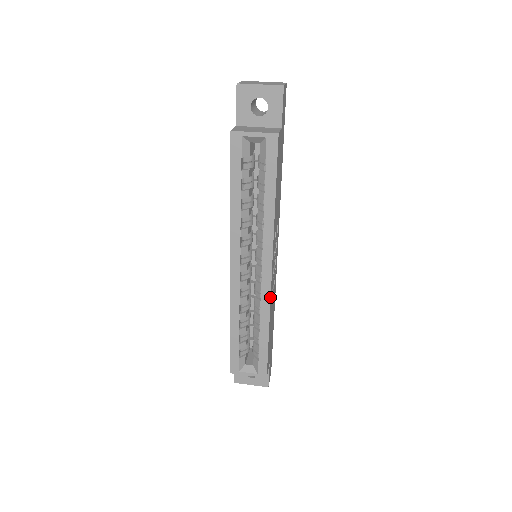
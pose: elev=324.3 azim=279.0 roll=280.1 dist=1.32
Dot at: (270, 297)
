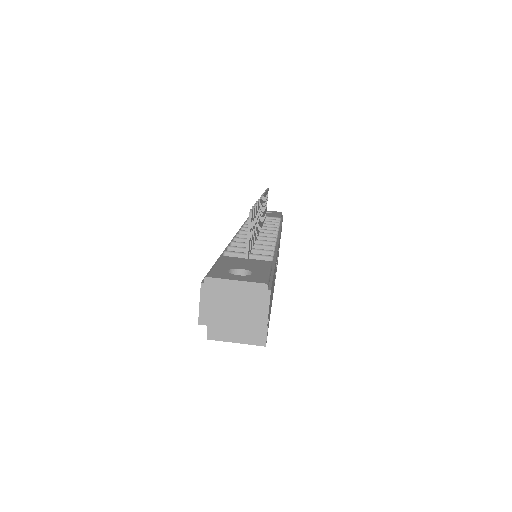
Dot at: occluded
